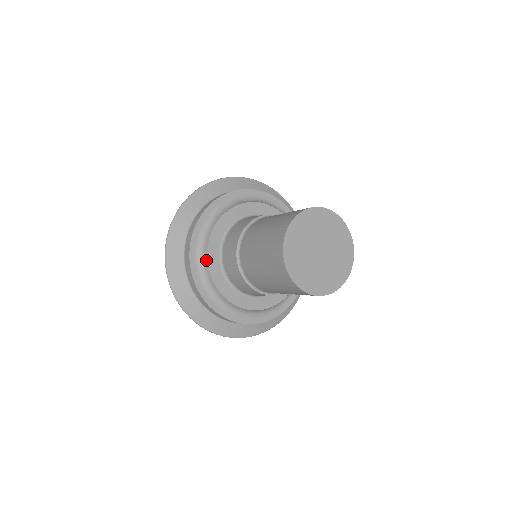
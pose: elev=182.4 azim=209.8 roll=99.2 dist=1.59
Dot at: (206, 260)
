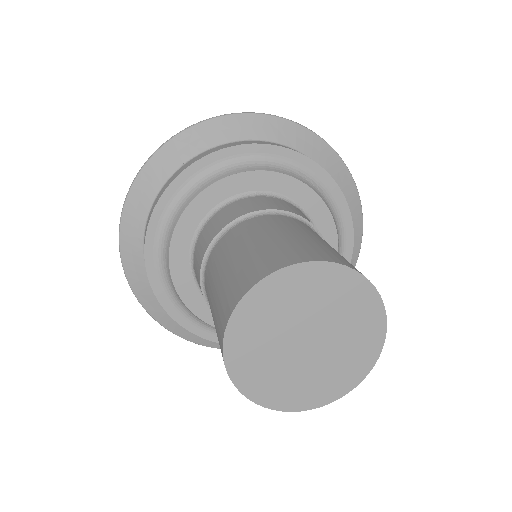
Dot at: (200, 190)
